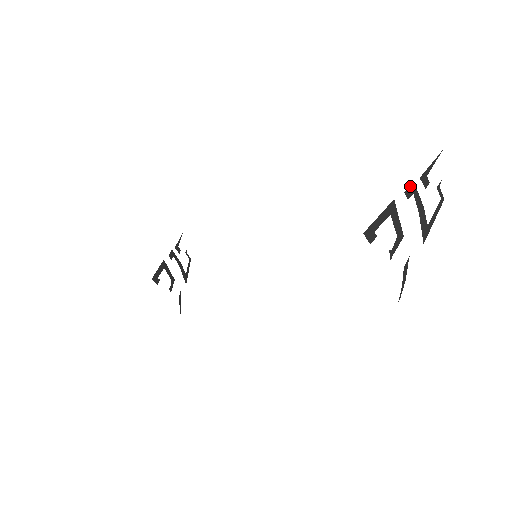
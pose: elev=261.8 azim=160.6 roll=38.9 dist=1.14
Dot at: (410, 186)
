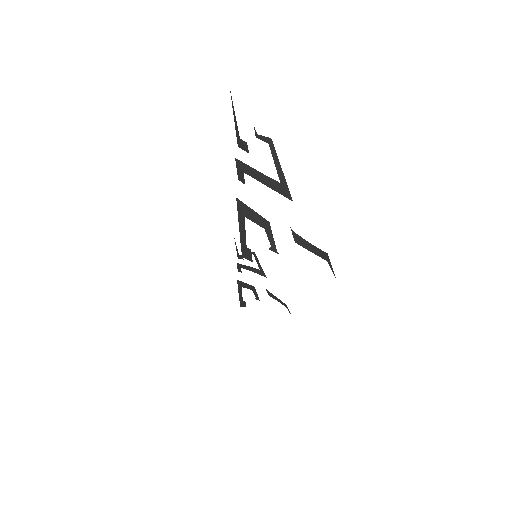
Dot at: (237, 168)
